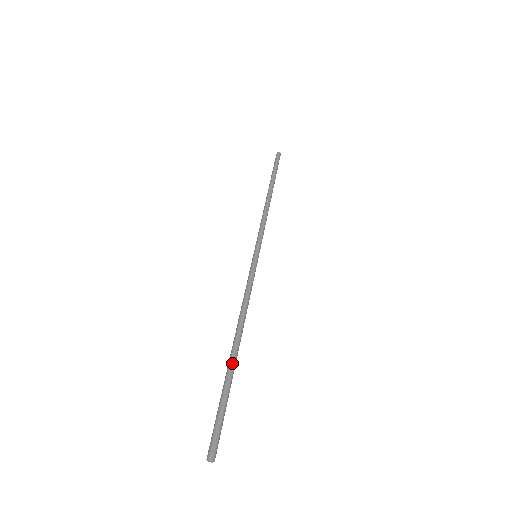
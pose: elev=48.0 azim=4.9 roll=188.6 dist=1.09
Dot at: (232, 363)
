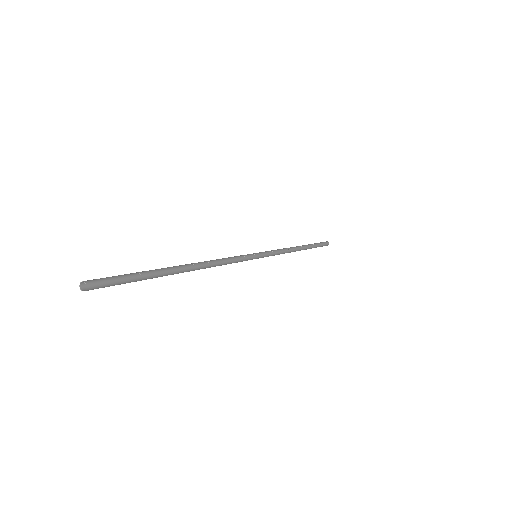
Dot at: (172, 269)
